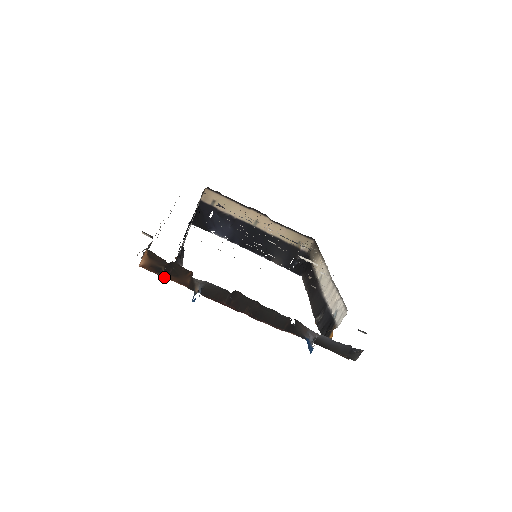
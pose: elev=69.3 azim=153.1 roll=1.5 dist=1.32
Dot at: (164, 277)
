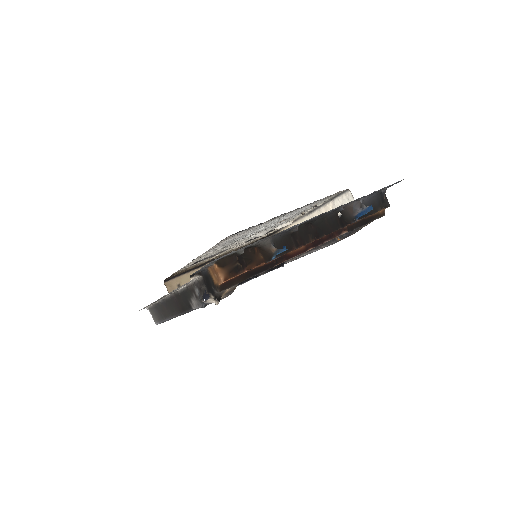
Dot at: (242, 281)
